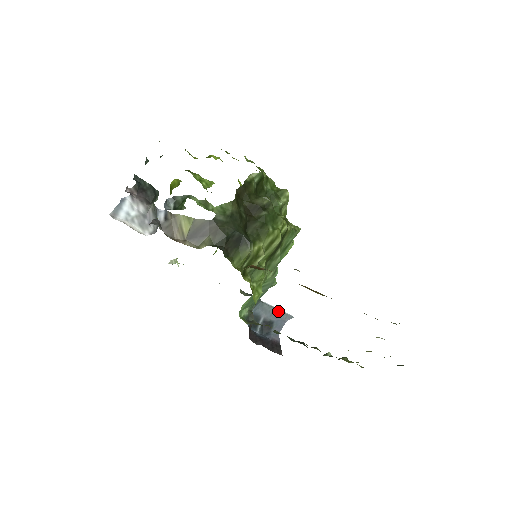
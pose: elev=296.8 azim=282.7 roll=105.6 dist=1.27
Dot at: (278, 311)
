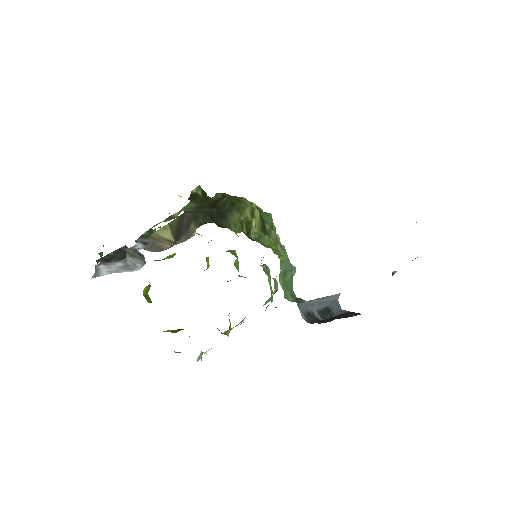
Dot at: (322, 299)
